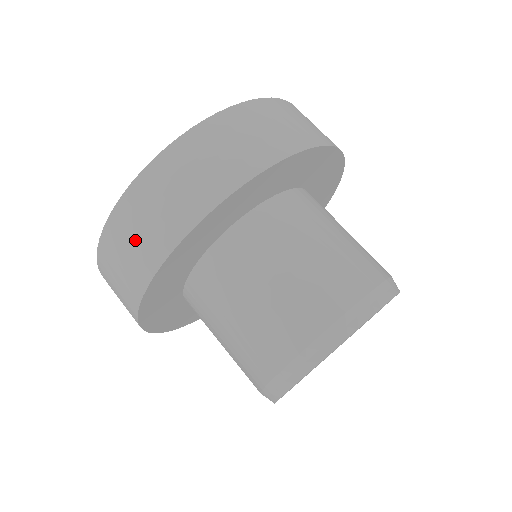
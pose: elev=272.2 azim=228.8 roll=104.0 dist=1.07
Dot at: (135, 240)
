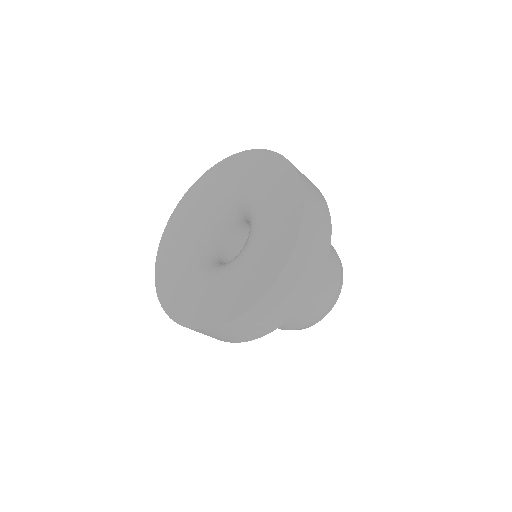
Dot at: (261, 322)
